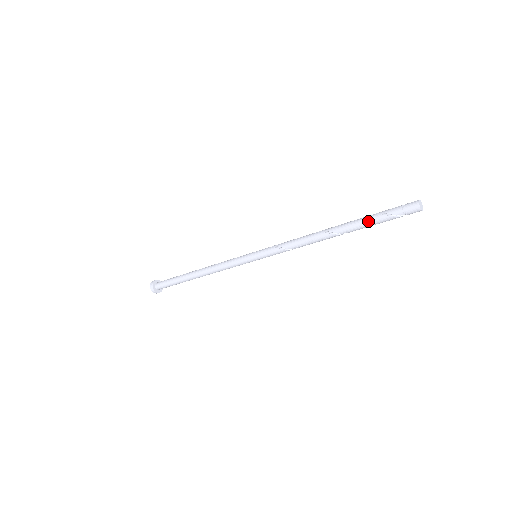
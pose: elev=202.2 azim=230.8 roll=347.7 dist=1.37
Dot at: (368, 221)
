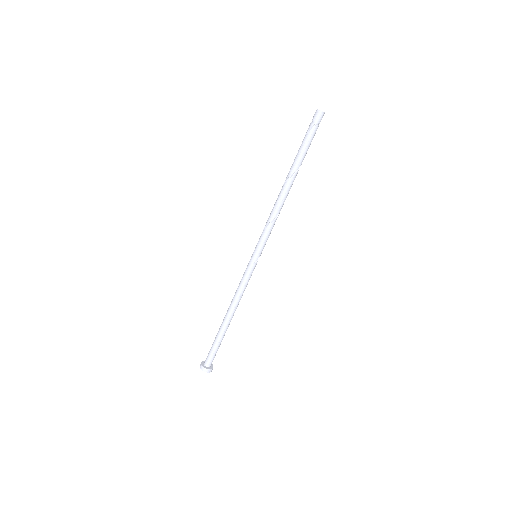
Dot at: (299, 150)
